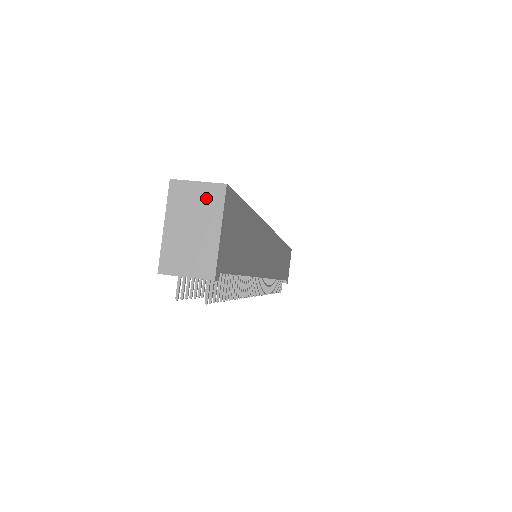
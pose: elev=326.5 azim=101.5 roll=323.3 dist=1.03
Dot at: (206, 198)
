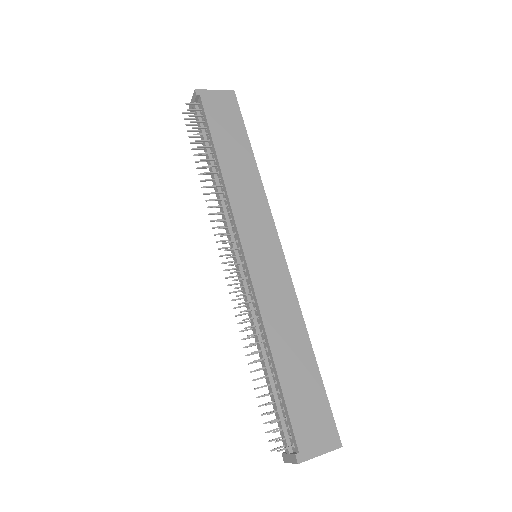
Dot at: occluded
